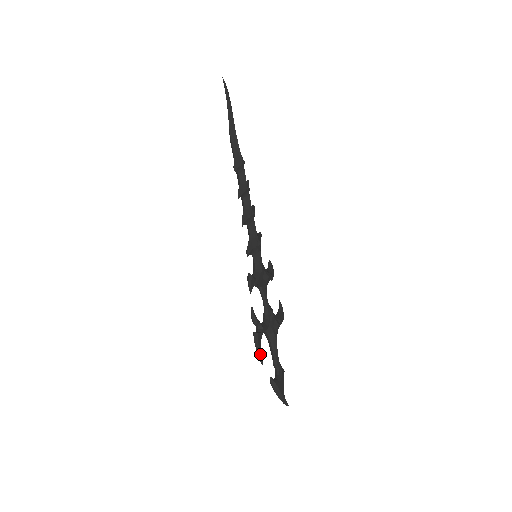
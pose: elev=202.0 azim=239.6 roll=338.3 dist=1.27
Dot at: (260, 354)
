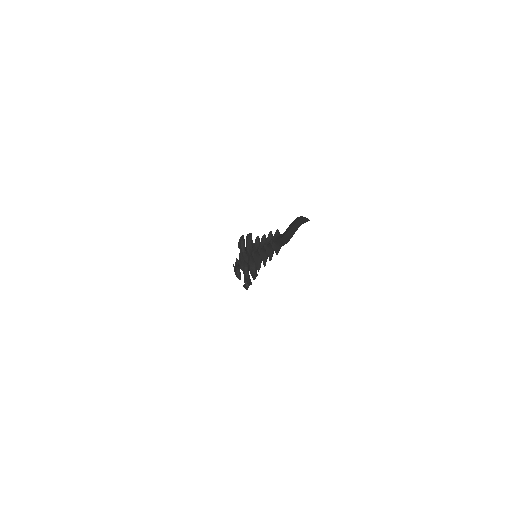
Dot at: occluded
